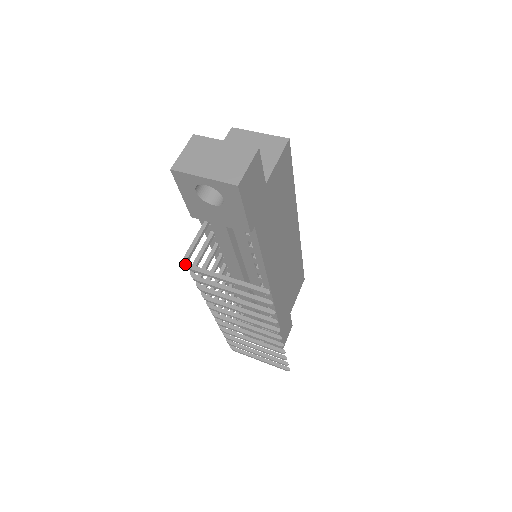
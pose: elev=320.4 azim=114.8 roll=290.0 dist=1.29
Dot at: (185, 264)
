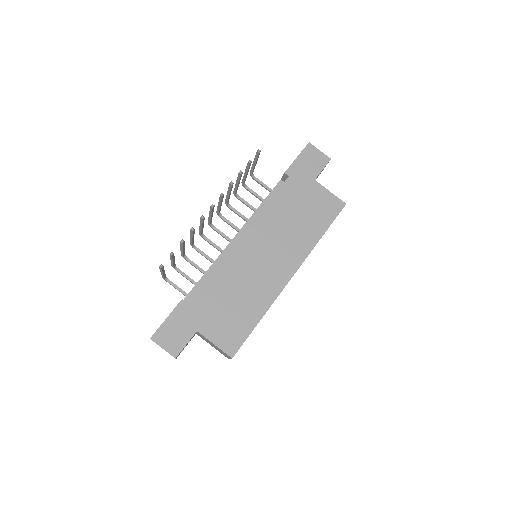
Dot at: (252, 174)
